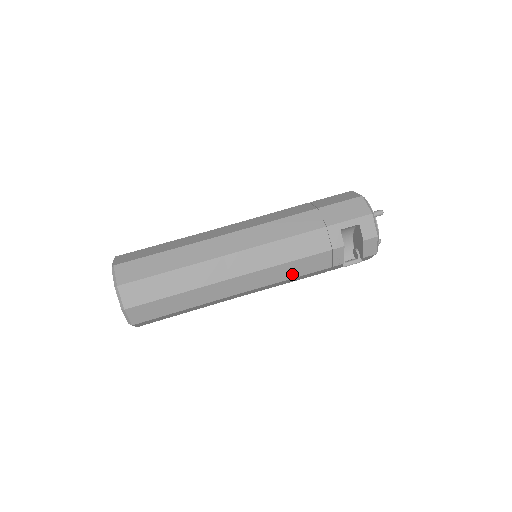
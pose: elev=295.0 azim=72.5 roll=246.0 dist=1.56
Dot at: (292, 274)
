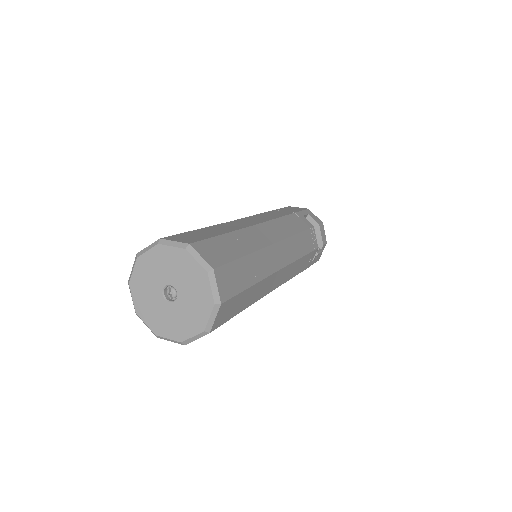
Dot at: (300, 251)
